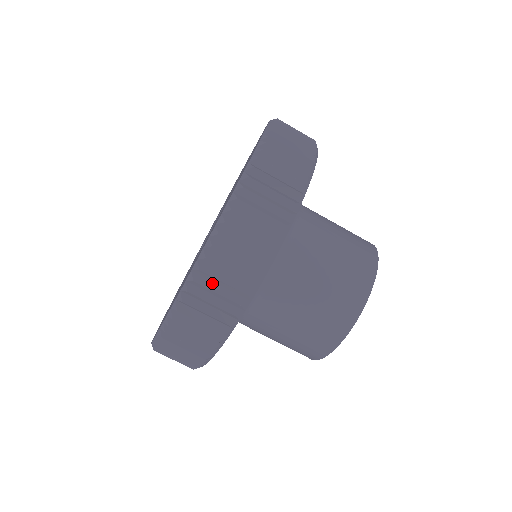
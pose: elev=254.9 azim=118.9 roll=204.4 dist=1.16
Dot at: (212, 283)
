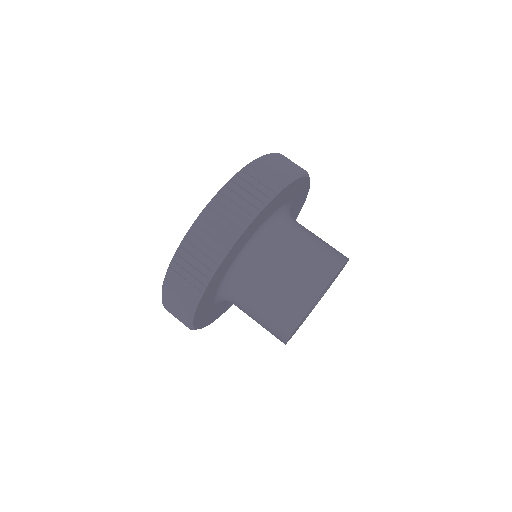
Dot at: (275, 163)
